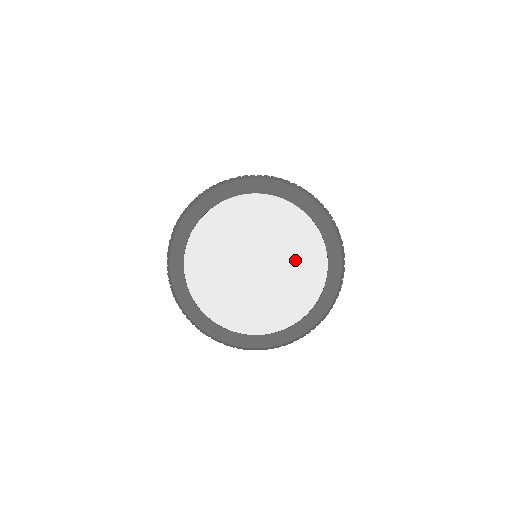
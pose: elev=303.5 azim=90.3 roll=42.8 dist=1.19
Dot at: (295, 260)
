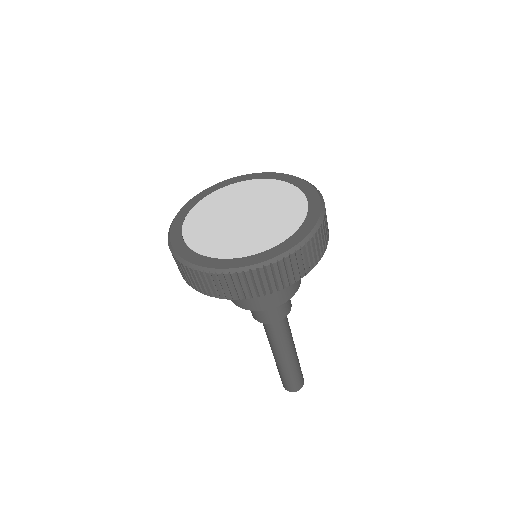
Dot at: (261, 195)
